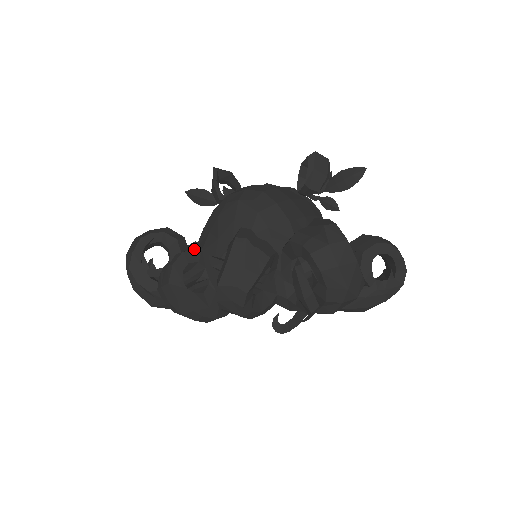
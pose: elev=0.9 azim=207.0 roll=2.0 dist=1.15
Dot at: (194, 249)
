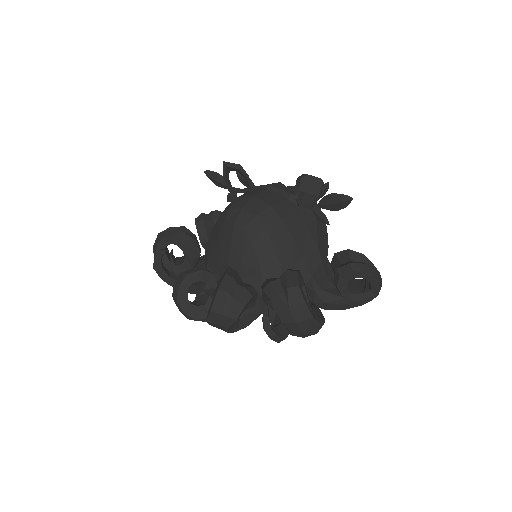
Dot at: (215, 221)
